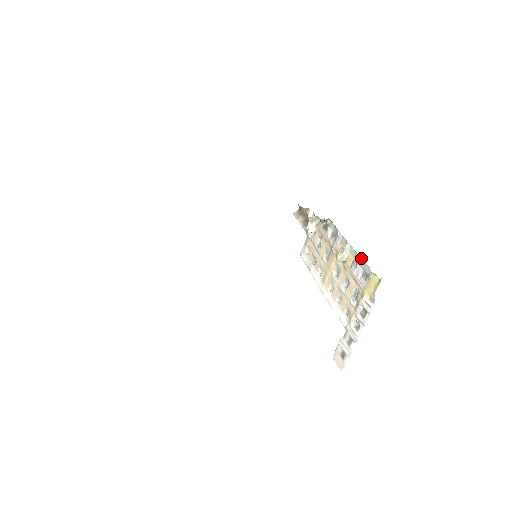
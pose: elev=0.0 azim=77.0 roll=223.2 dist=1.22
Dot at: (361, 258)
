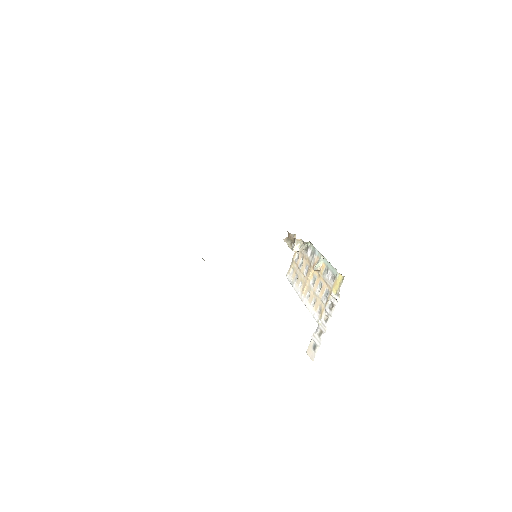
Dot at: occluded
